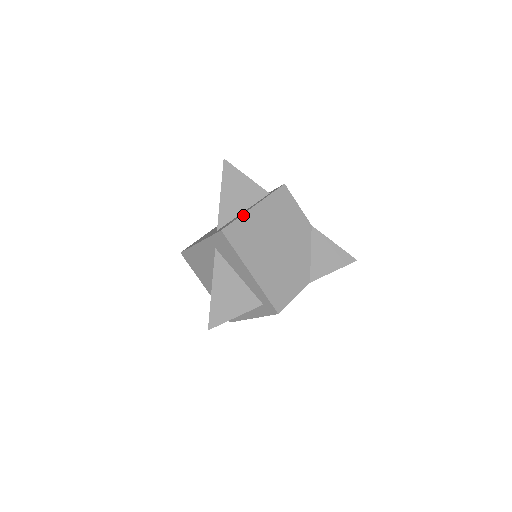
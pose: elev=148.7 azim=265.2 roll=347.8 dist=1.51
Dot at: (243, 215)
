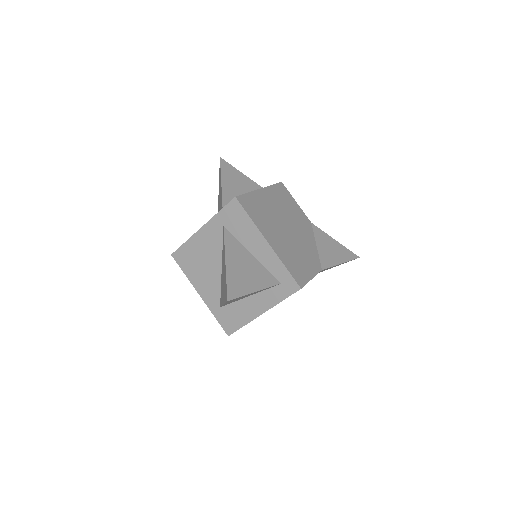
Dot at: (252, 192)
